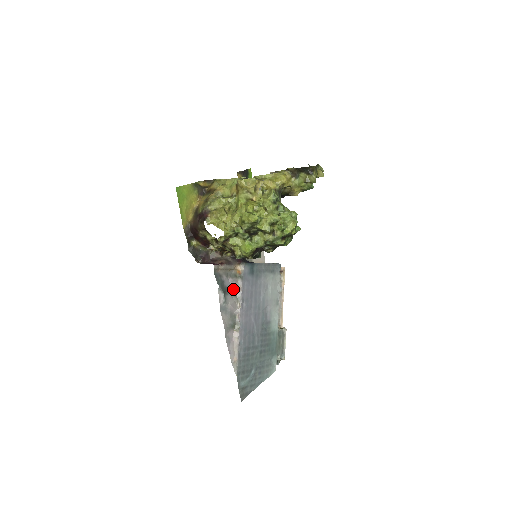
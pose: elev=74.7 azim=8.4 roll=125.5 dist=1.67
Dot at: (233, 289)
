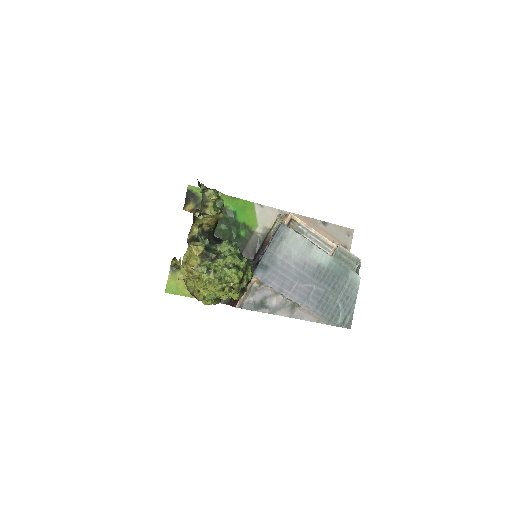
Dot at: (266, 293)
